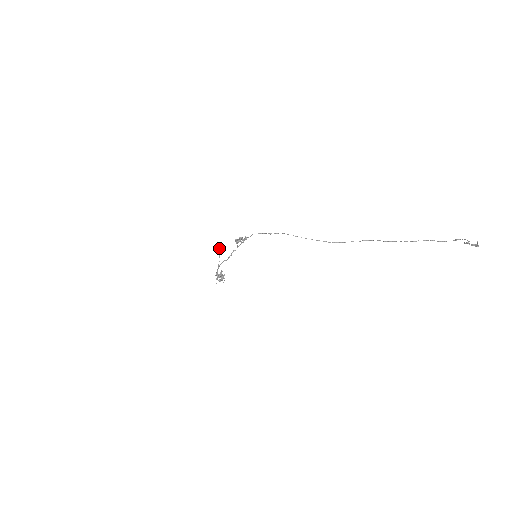
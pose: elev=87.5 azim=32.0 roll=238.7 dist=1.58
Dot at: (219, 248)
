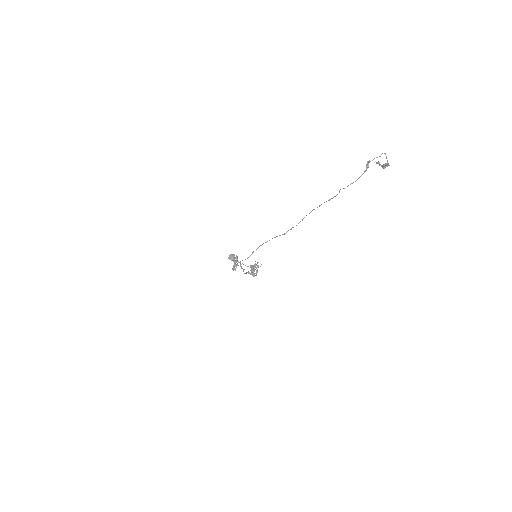
Dot at: (231, 258)
